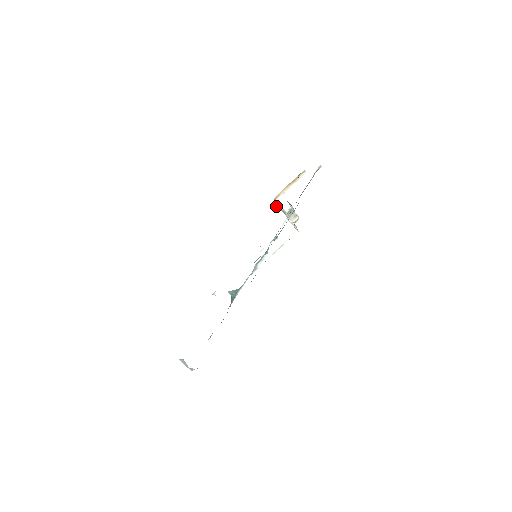
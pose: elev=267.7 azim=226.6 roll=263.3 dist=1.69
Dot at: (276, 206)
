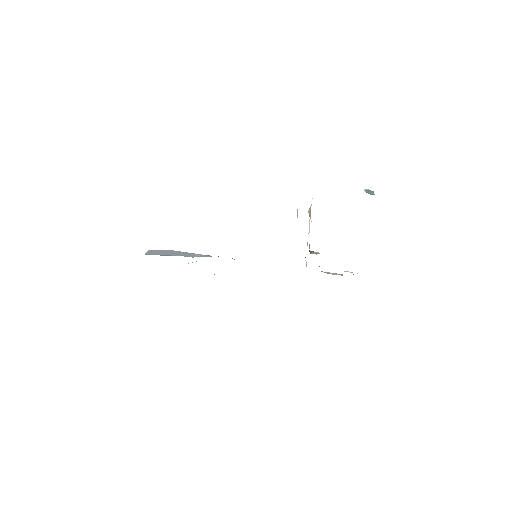
Dot at: occluded
